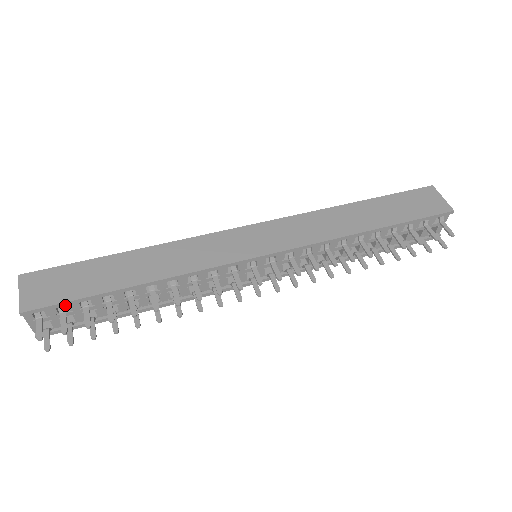
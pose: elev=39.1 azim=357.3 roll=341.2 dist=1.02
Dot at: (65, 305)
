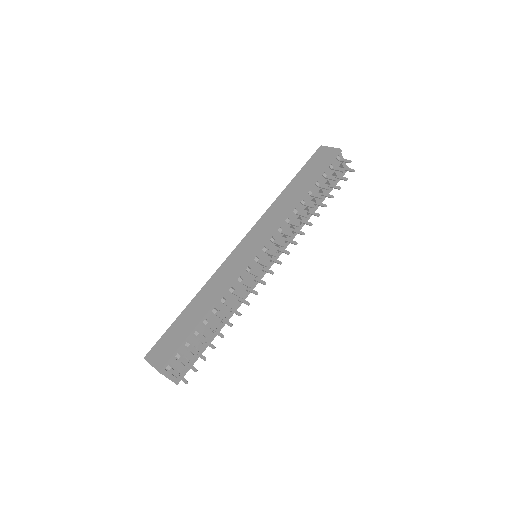
Dot at: occluded
